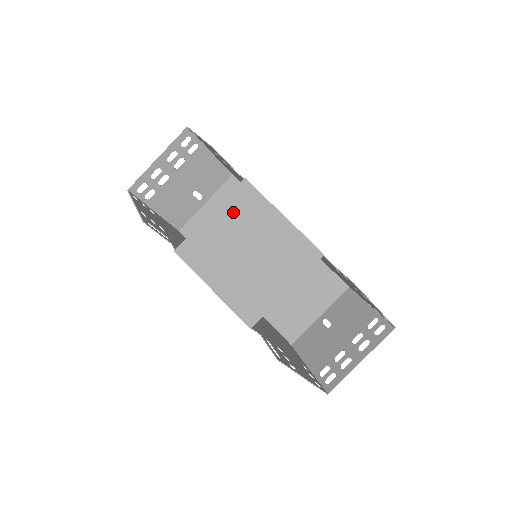
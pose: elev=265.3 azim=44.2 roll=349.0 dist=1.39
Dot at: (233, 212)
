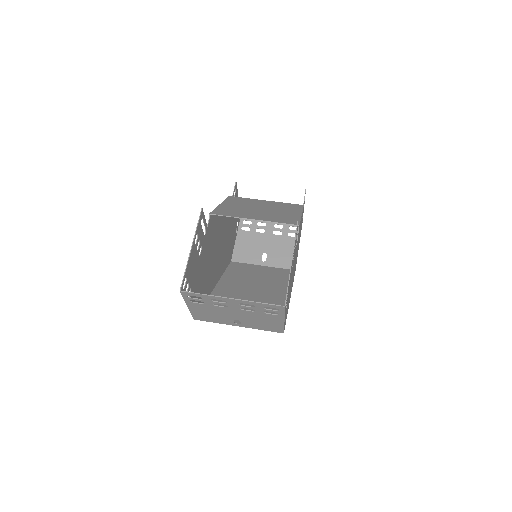
Dot at: (279, 204)
